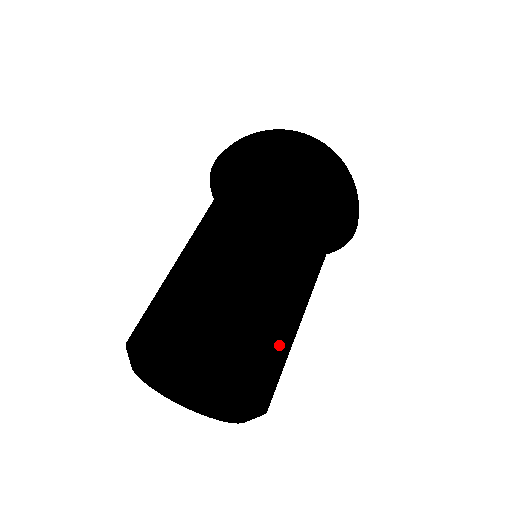
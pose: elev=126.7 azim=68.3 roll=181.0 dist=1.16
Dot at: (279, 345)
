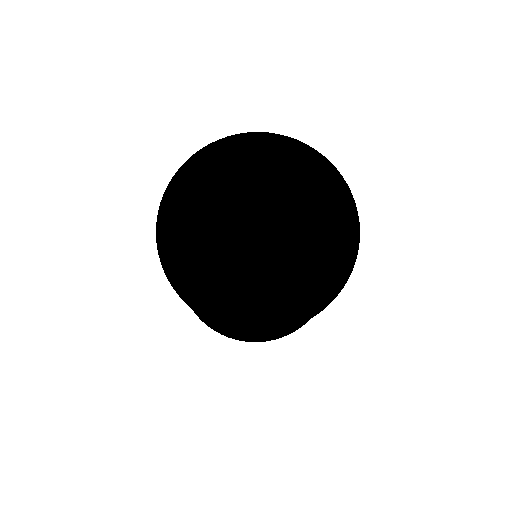
Dot at: occluded
